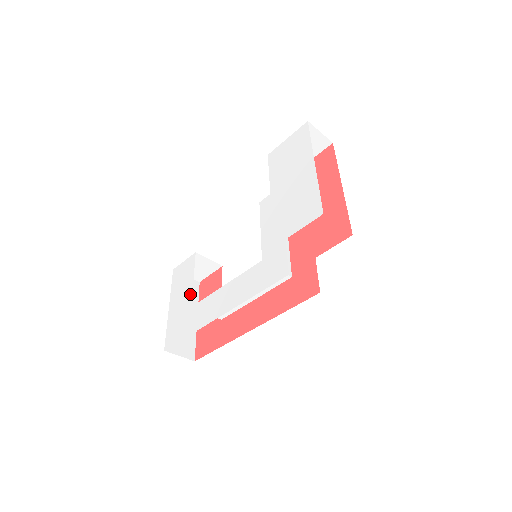
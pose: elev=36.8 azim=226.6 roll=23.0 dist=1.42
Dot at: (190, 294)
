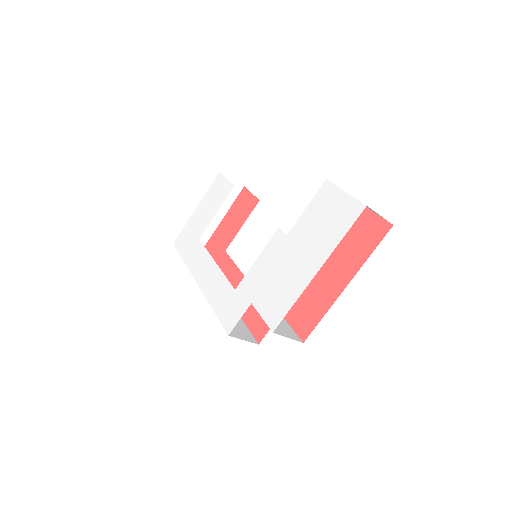
Dot at: (206, 225)
